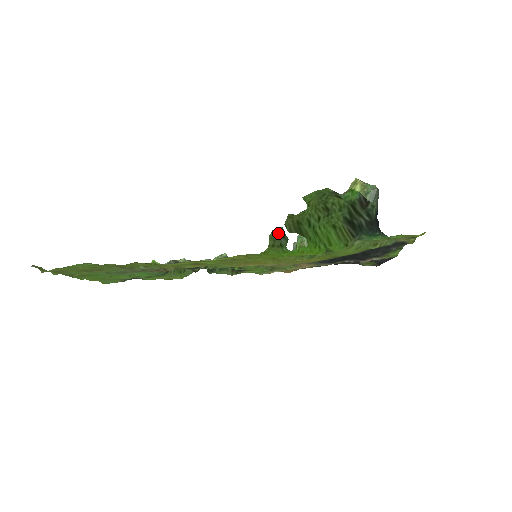
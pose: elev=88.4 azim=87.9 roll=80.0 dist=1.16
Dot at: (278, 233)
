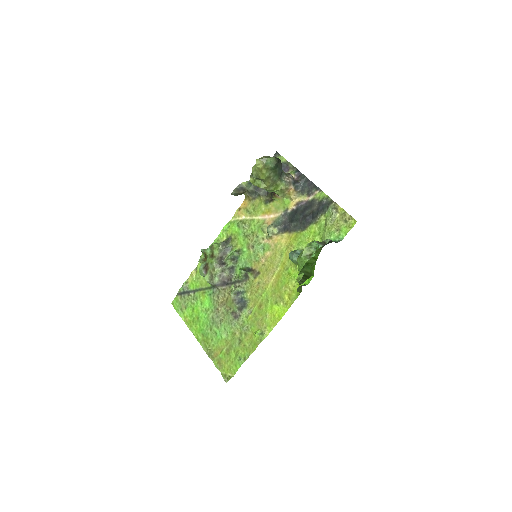
Dot at: (298, 287)
